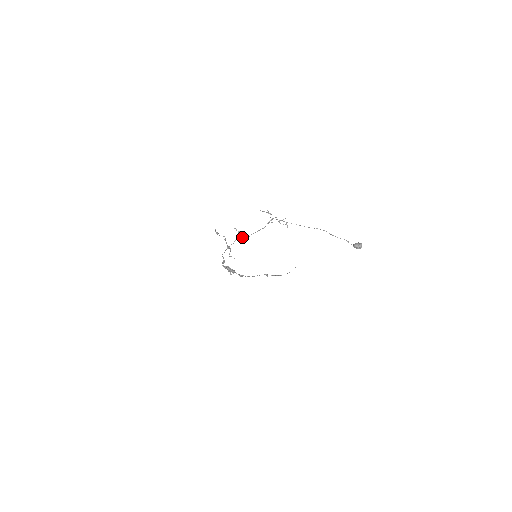
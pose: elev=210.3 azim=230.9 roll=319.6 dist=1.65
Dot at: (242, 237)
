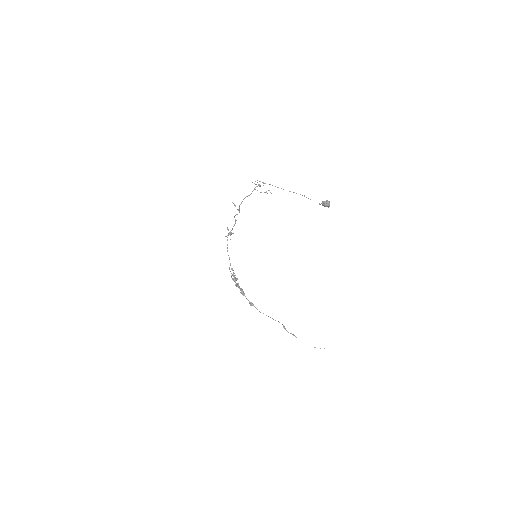
Dot at: occluded
